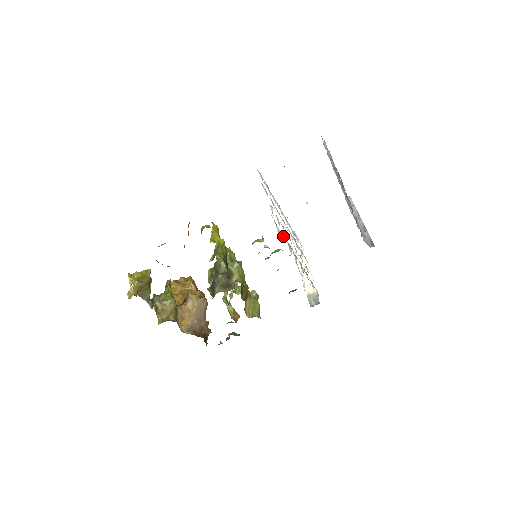
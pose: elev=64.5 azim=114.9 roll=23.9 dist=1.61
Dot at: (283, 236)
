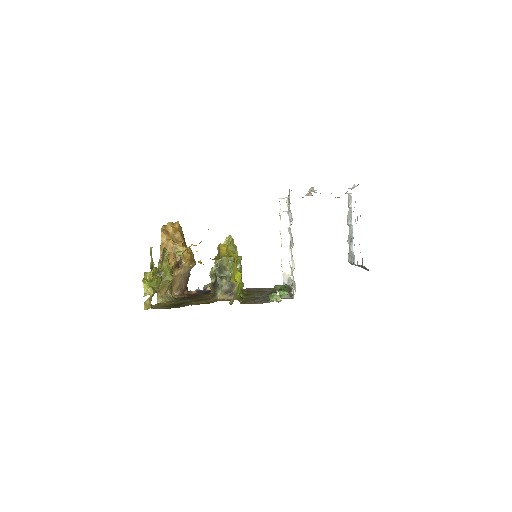
Dot at: occluded
